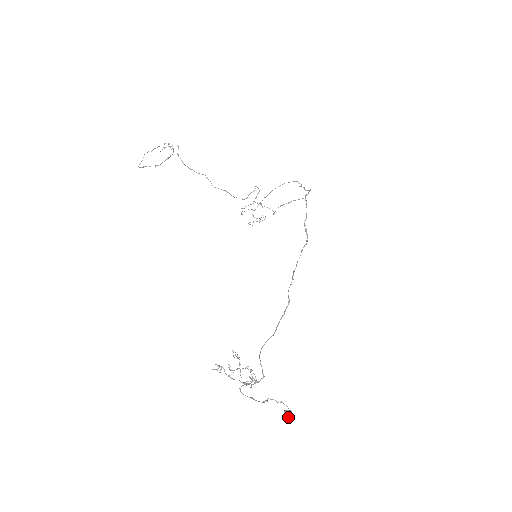
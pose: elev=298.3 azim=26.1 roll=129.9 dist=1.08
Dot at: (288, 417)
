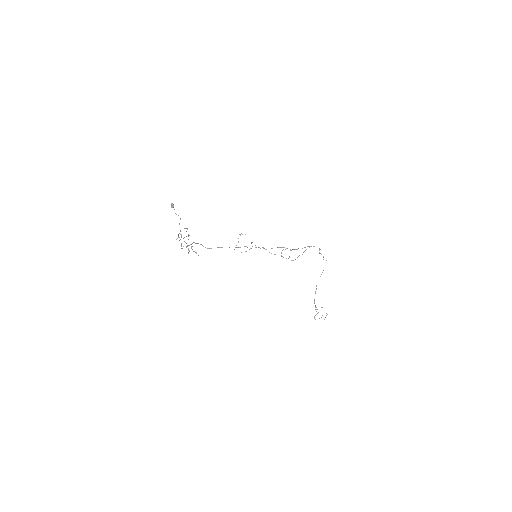
Dot at: (172, 207)
